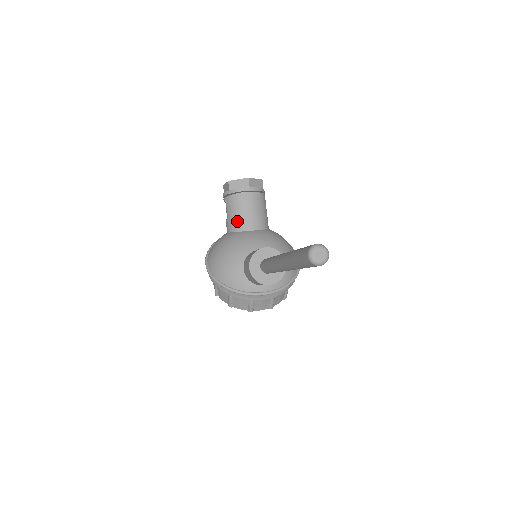
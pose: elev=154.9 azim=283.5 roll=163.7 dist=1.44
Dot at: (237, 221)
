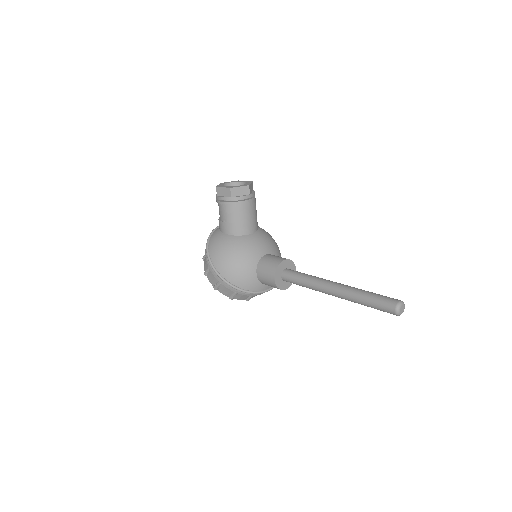
Dot at: (239, 226)
